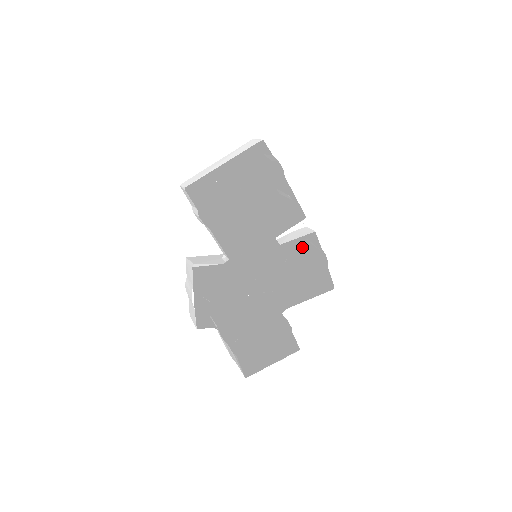
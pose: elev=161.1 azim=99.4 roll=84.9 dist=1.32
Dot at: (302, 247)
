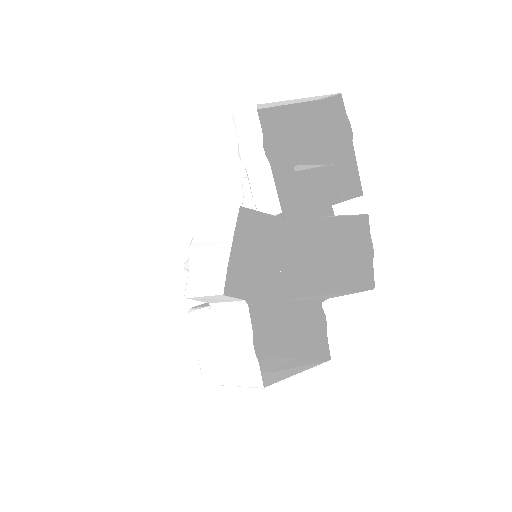
Dot at: (310, 256)
